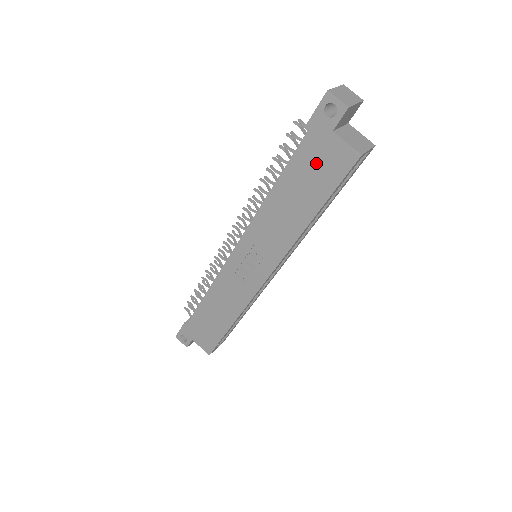
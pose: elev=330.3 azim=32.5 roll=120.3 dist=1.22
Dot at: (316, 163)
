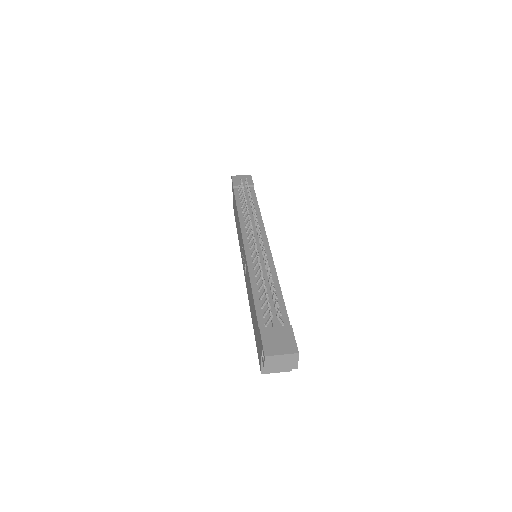
Dot at: (257, 334)
